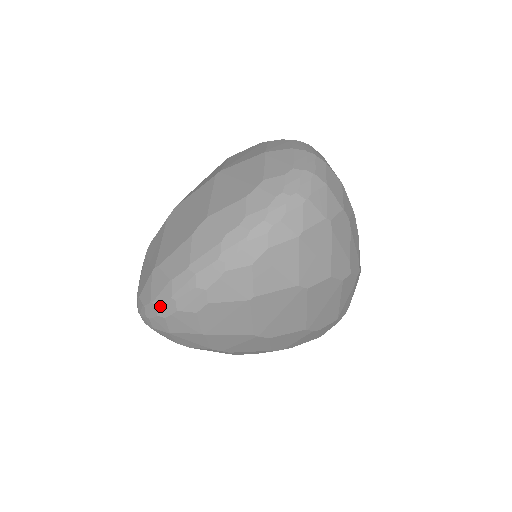
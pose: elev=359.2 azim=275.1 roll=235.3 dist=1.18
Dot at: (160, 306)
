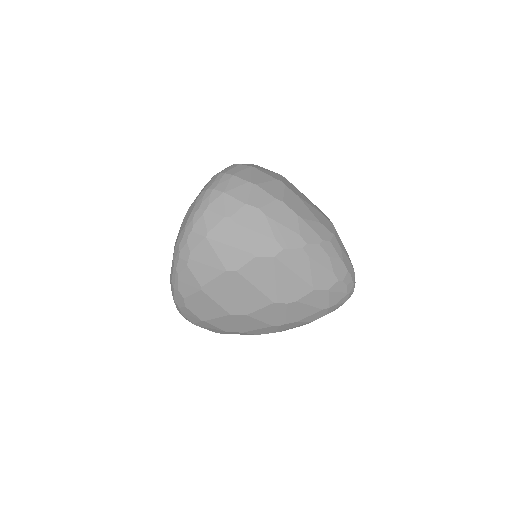
Dot at: (177, 307)
